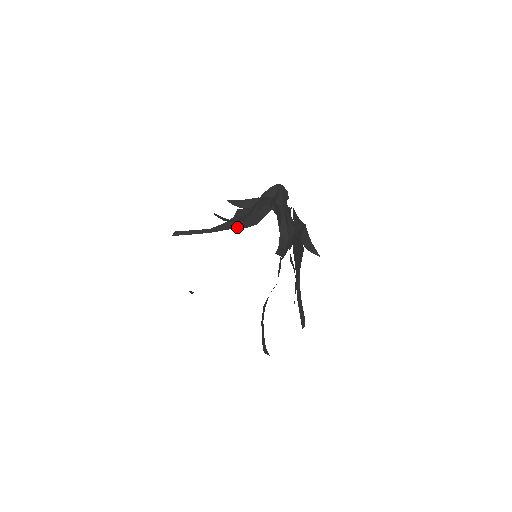
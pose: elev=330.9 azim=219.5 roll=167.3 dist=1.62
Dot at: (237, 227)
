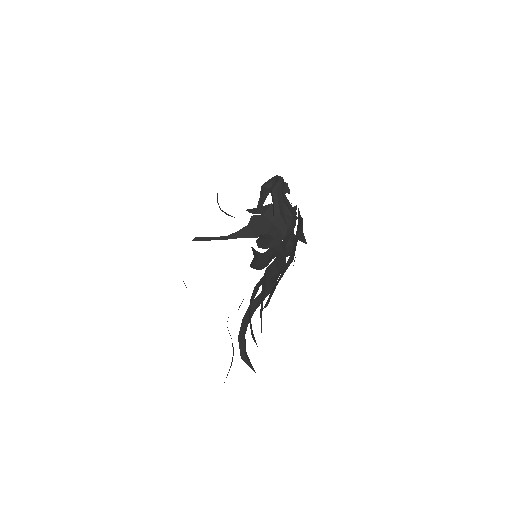
Dot at: (251, 236)
